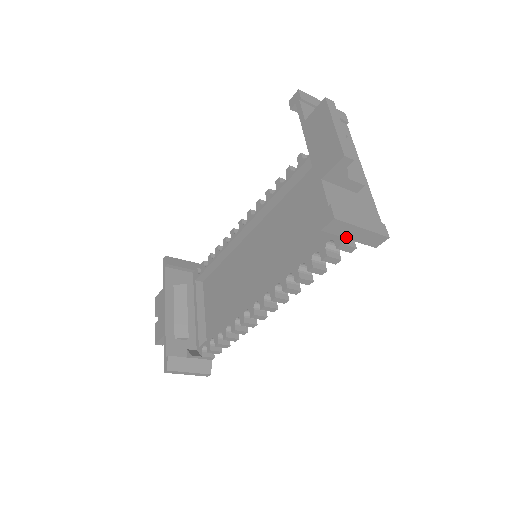
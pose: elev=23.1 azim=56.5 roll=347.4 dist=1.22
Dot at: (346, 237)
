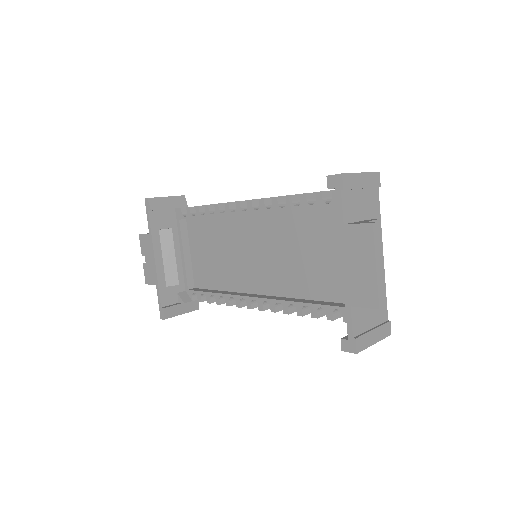
Dot at: occluded
